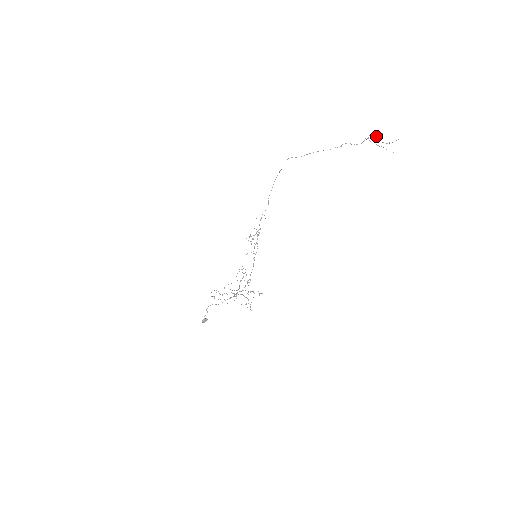
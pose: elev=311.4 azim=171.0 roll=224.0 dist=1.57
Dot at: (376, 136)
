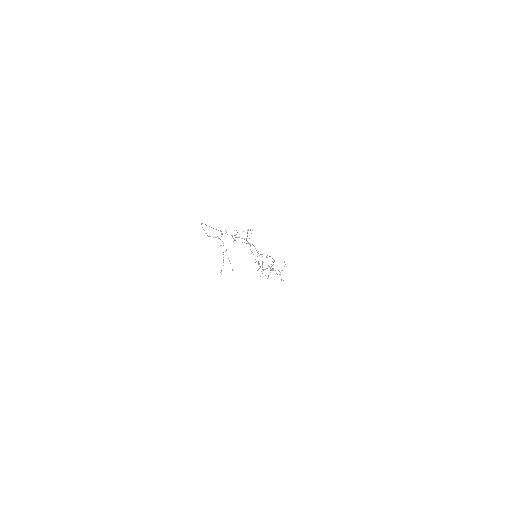
Dot at: (221, 234)
